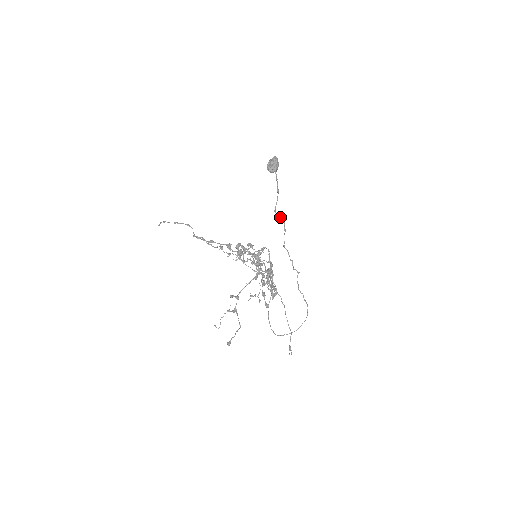
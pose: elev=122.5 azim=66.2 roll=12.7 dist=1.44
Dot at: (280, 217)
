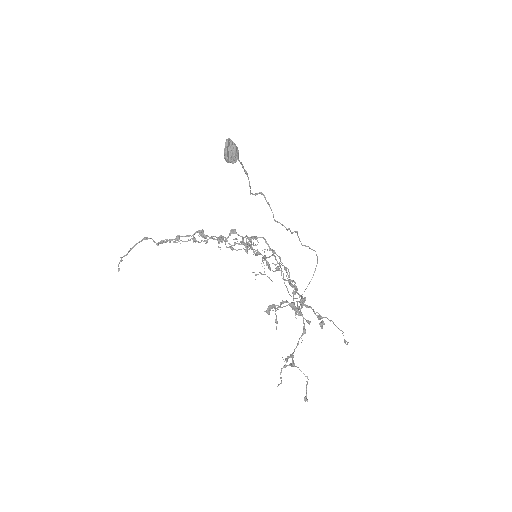
Dot at: (257, 194)
